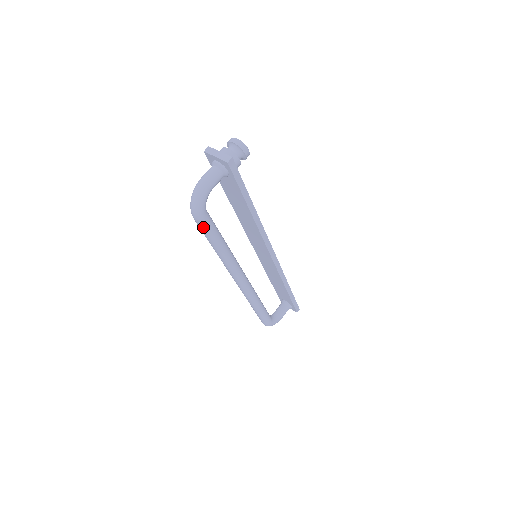
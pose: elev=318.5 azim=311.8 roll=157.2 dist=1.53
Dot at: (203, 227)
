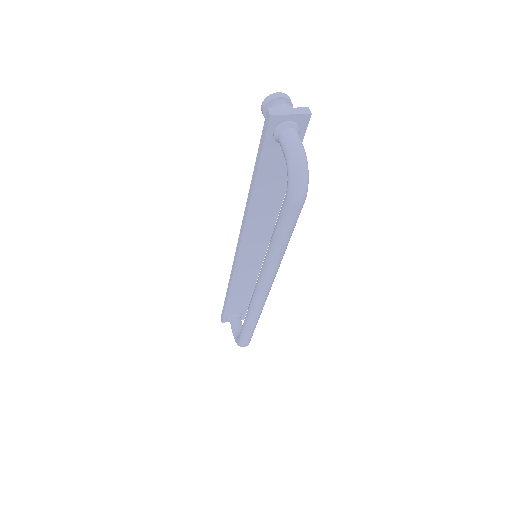
Dot at: (299, 212)
